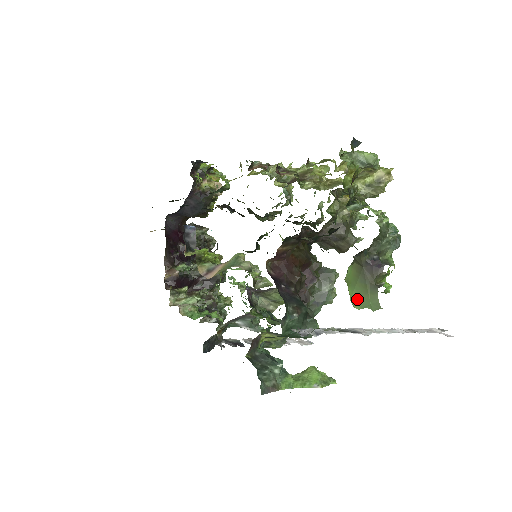
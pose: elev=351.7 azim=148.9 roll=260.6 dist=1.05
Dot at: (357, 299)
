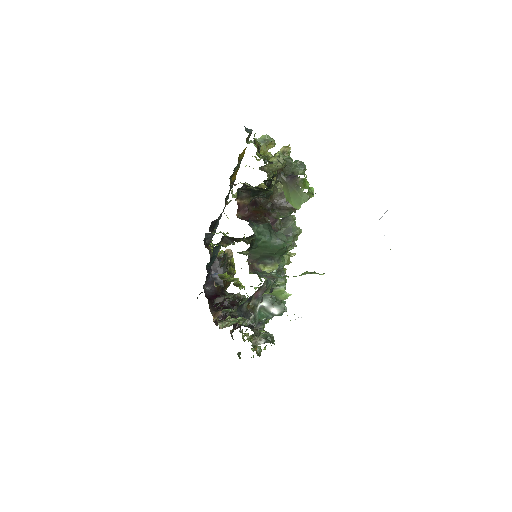
Dot at: (295, 203)
